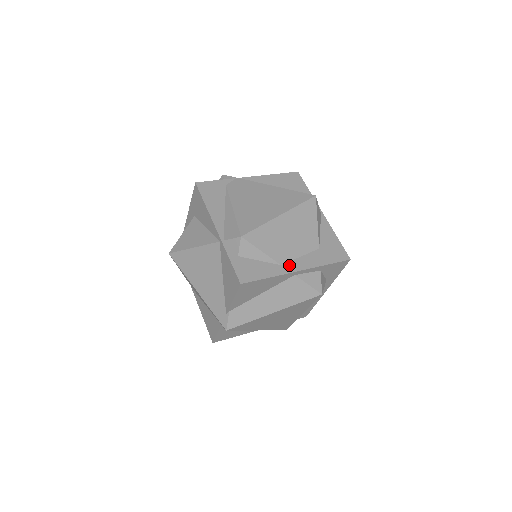
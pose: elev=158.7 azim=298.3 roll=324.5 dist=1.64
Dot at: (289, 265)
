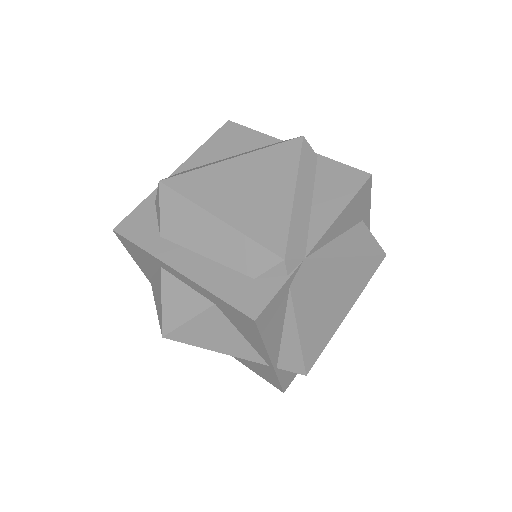
Dot at: occluded
